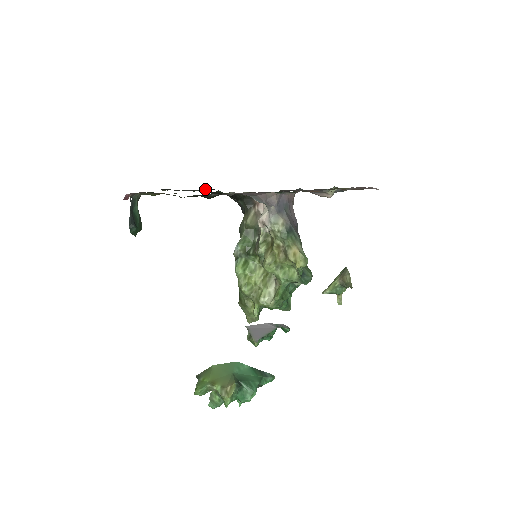
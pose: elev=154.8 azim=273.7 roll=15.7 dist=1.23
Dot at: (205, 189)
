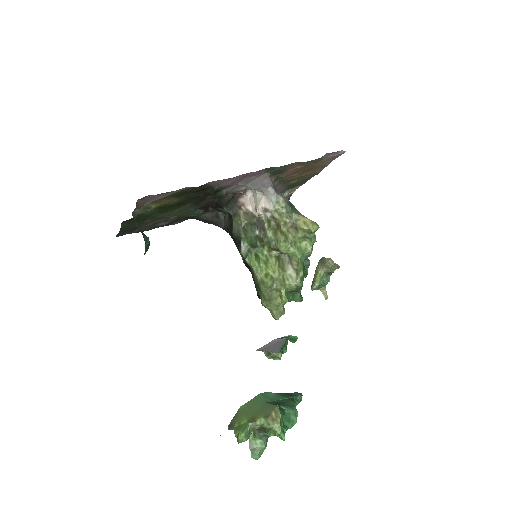
Dot at: (173, 223)
